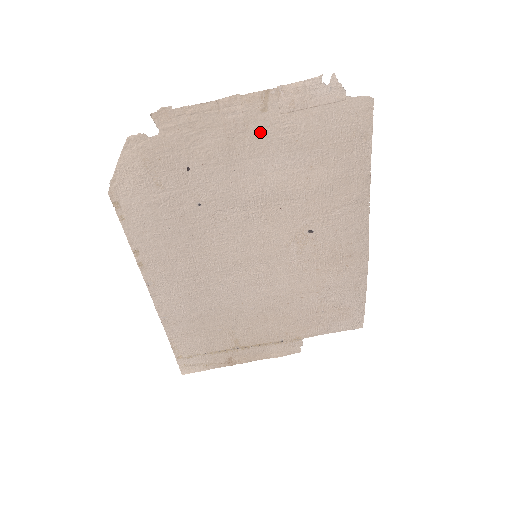
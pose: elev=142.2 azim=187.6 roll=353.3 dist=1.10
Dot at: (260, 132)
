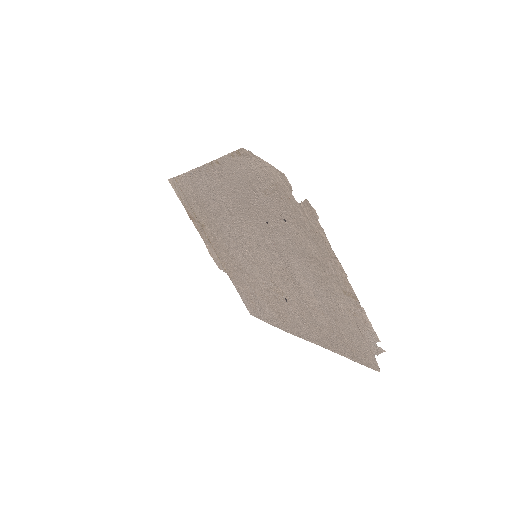
Dot at: (330, 284)
